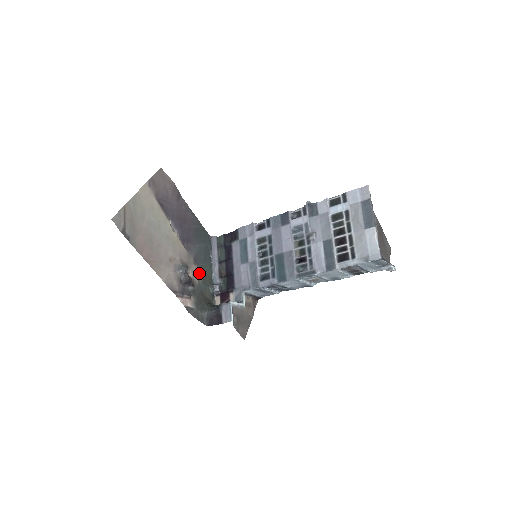
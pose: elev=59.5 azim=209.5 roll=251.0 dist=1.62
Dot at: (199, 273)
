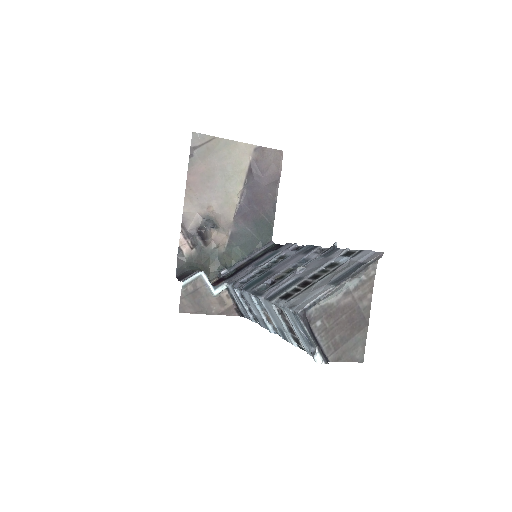
Dot at: (224, 246)
